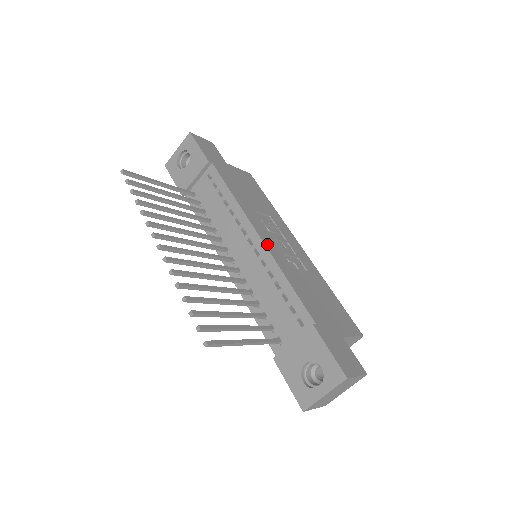
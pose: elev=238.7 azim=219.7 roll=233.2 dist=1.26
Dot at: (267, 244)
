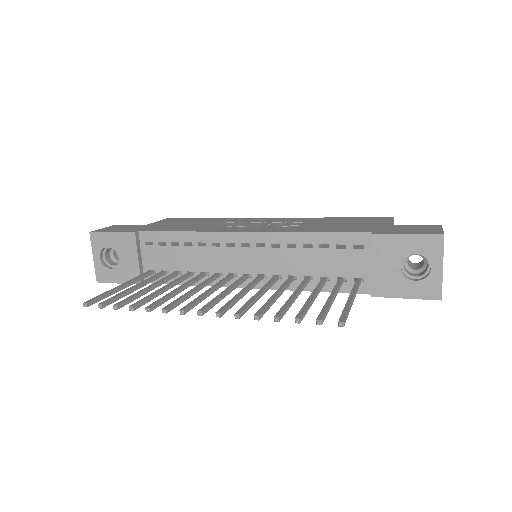
Dot at: (260, 231)
